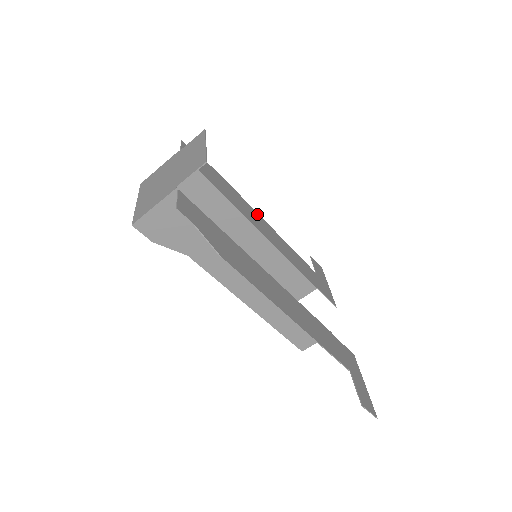
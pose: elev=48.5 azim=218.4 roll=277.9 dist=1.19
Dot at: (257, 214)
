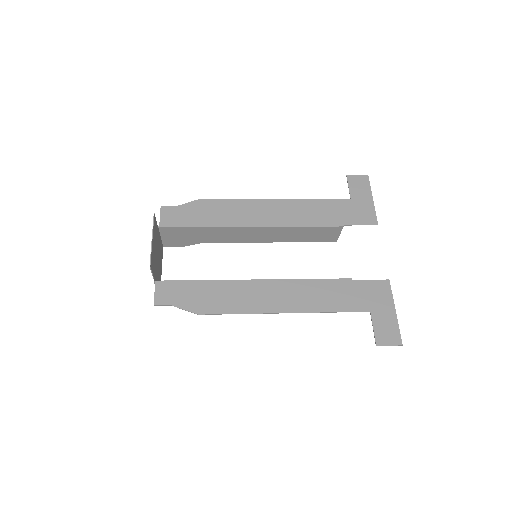
Dot at: (256, 201)
